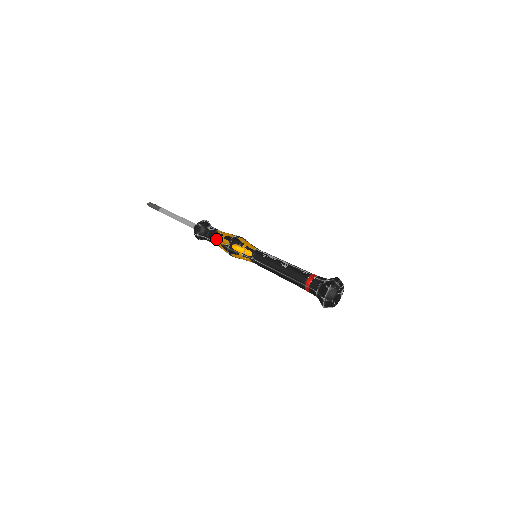
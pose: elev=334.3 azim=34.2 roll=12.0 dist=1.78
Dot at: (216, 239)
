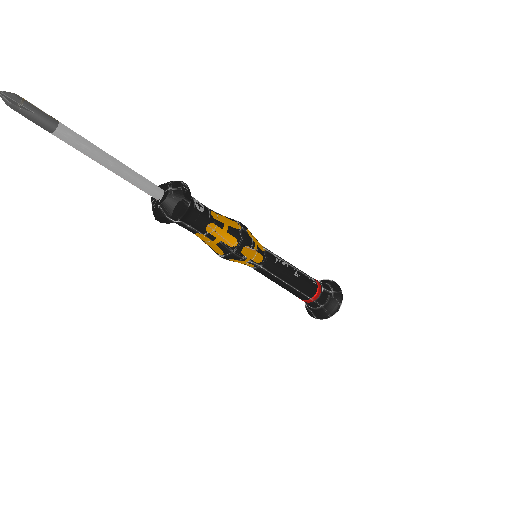
Dot at: (211, 232)
